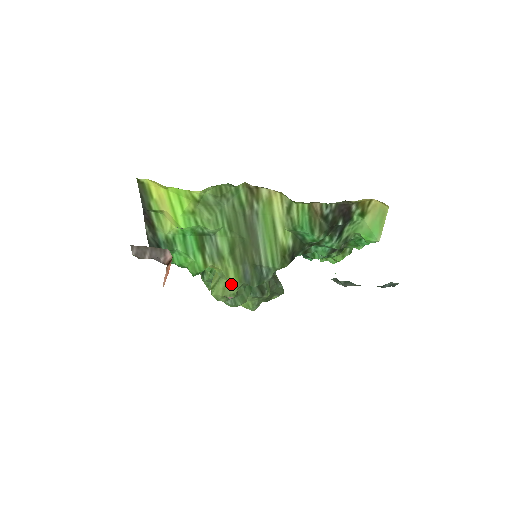
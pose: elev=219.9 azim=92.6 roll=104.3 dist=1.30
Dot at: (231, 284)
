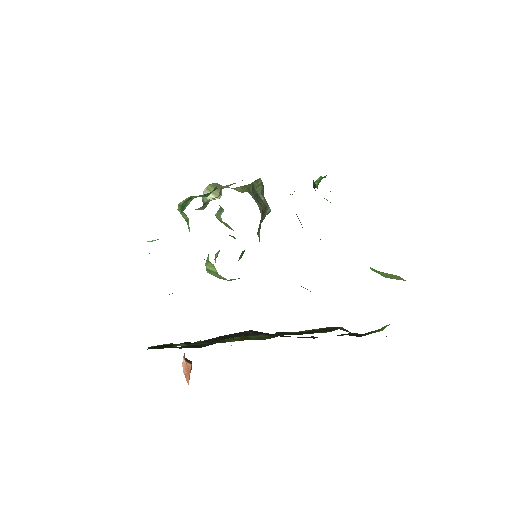
Dot at: occluded
